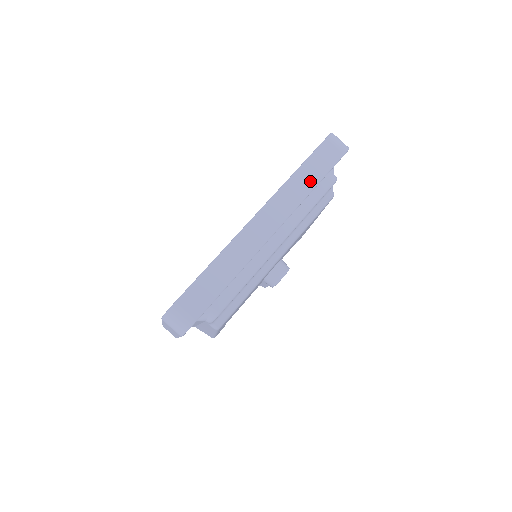
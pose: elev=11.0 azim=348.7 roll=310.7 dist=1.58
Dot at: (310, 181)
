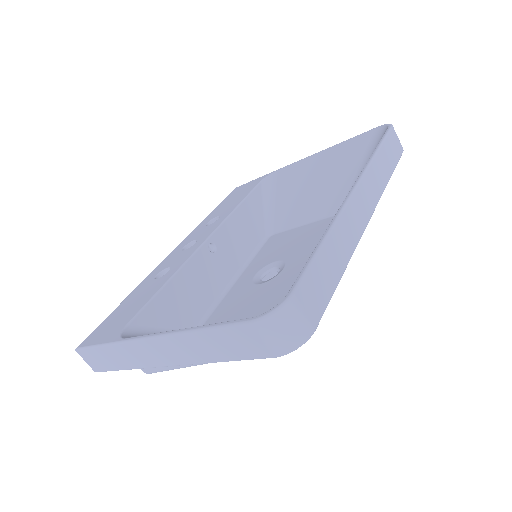
Dot at: (387, 168)
